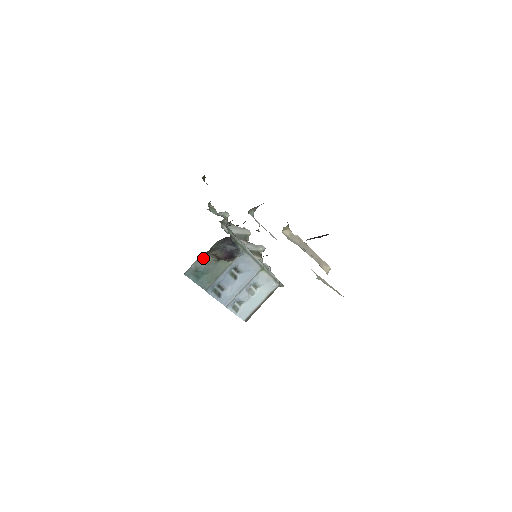
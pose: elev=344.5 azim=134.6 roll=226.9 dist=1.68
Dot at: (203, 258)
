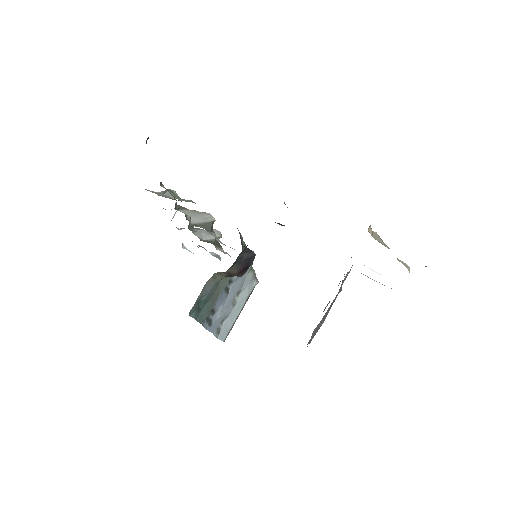
Dot at: (210, 281)
